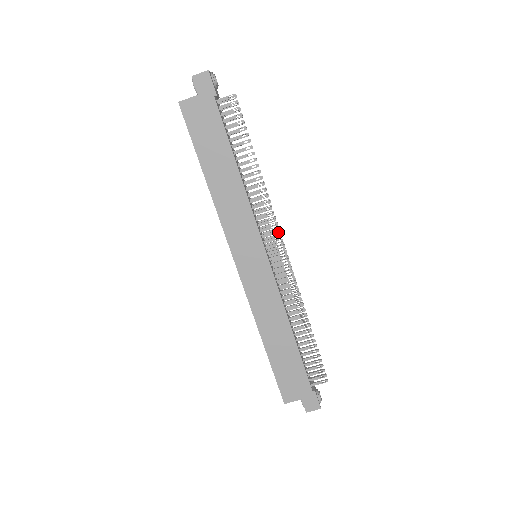
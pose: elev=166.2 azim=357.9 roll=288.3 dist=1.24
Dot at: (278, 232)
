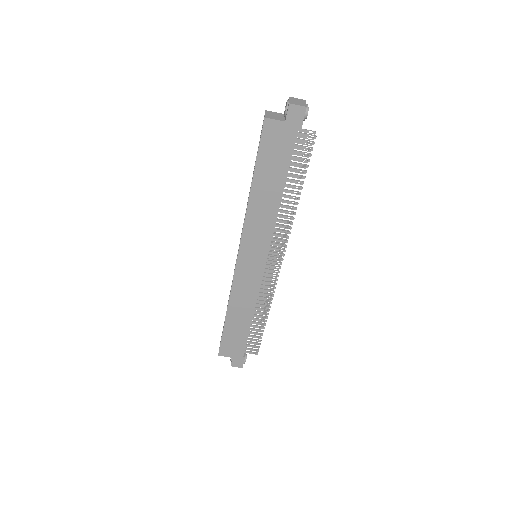
Dot at: (284, 251)
